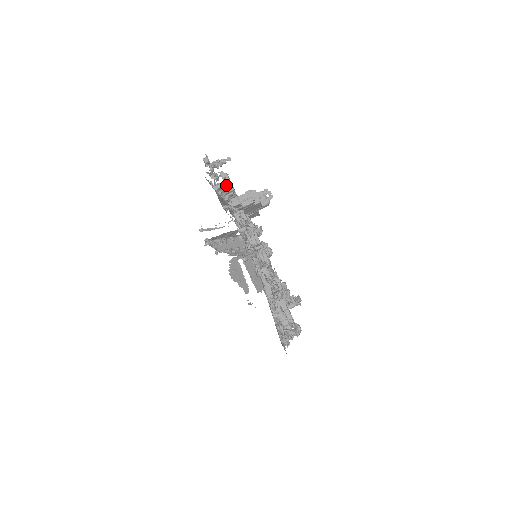
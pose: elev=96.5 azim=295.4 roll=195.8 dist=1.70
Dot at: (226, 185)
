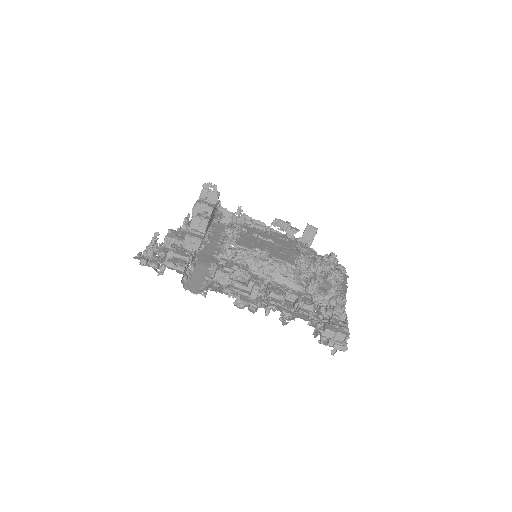
Dot at: (183, 271)
